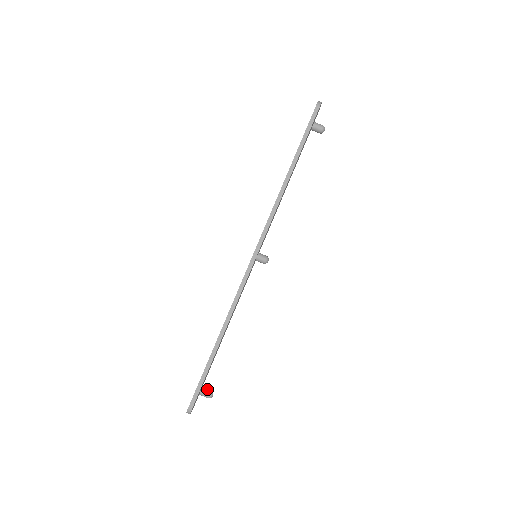
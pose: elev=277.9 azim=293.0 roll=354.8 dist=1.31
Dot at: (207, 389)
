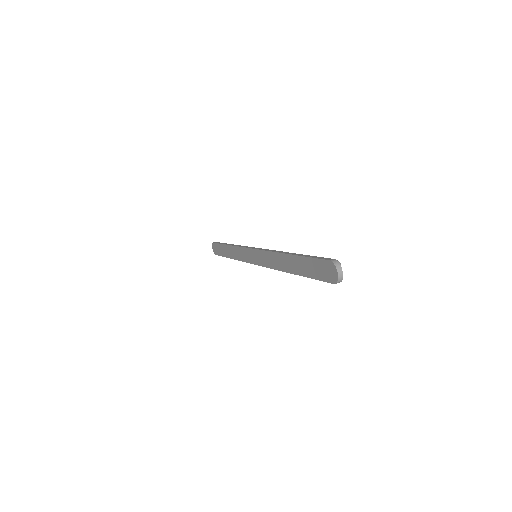
Dot at: occluded
